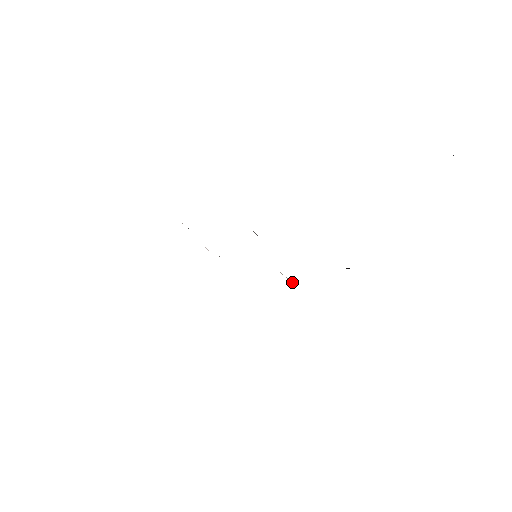
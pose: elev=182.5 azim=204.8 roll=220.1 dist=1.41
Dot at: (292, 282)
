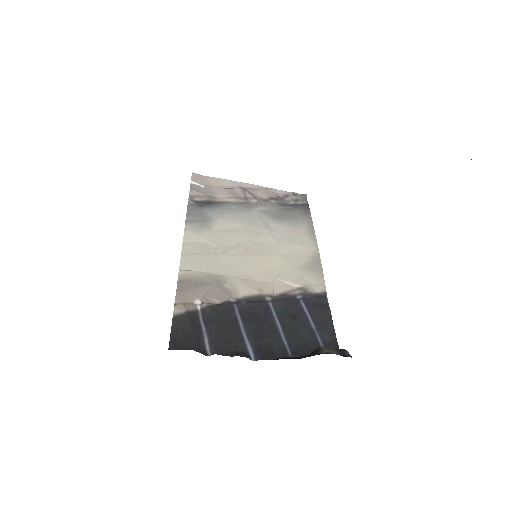
Dot at: (299, 286)
